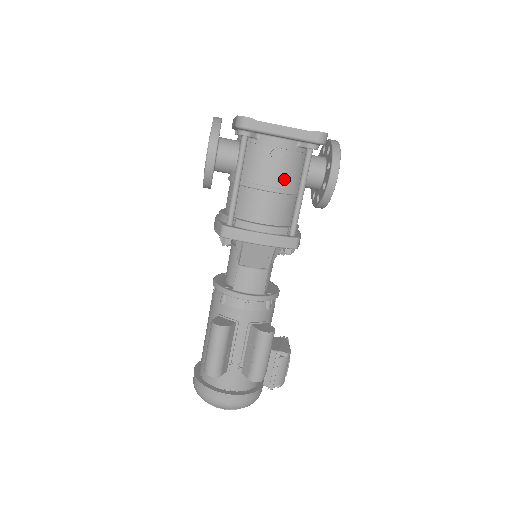
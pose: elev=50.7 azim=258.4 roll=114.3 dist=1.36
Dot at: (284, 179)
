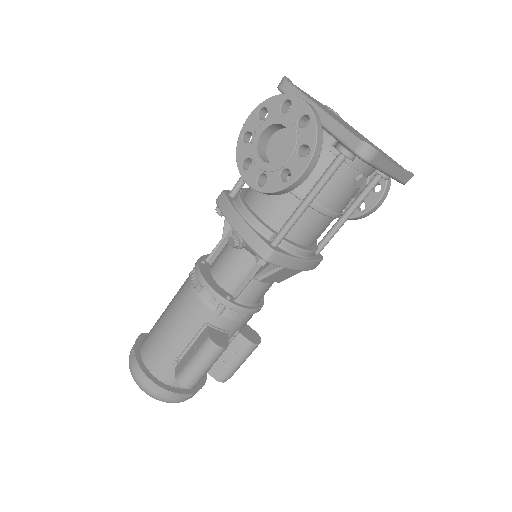
Dot at: (347, 204)
